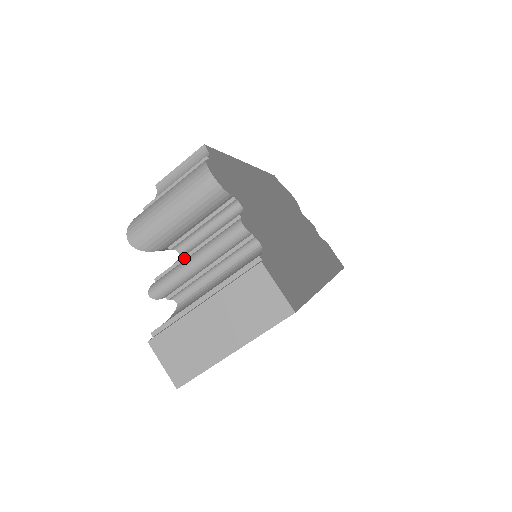
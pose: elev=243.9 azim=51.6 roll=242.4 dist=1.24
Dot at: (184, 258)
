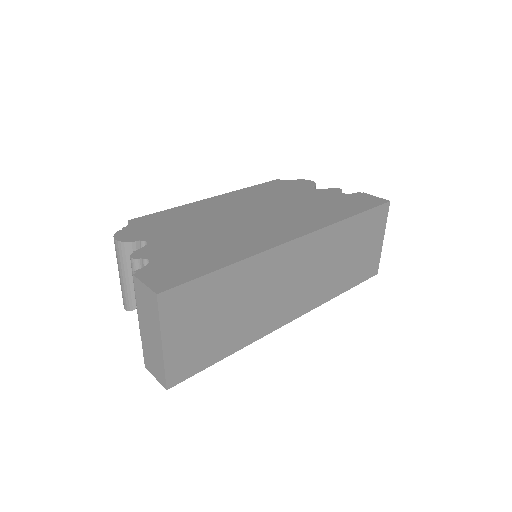
Dot at: occluded
